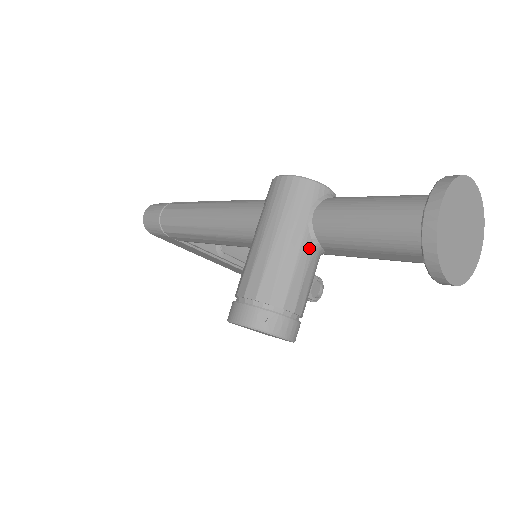
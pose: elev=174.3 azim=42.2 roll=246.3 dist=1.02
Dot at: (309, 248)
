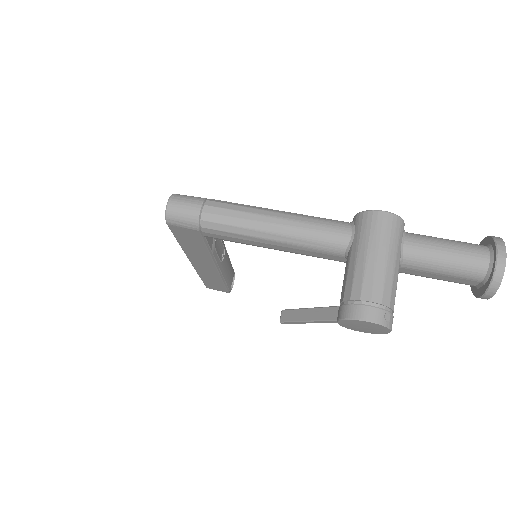
Dot at: occluded
